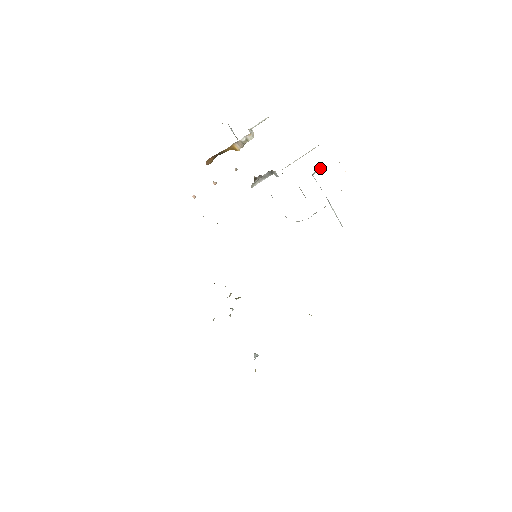
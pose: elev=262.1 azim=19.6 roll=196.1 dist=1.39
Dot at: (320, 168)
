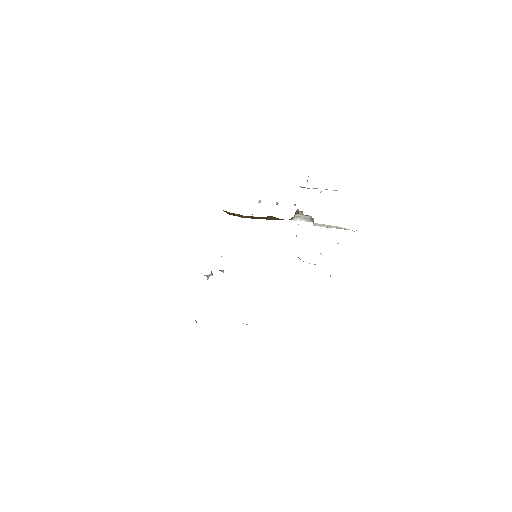
Dot at: occluded
